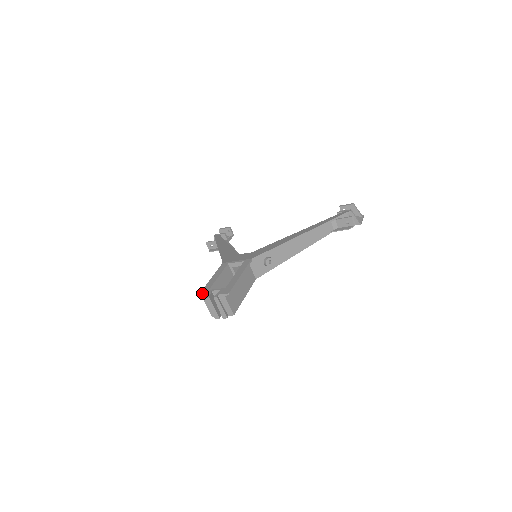
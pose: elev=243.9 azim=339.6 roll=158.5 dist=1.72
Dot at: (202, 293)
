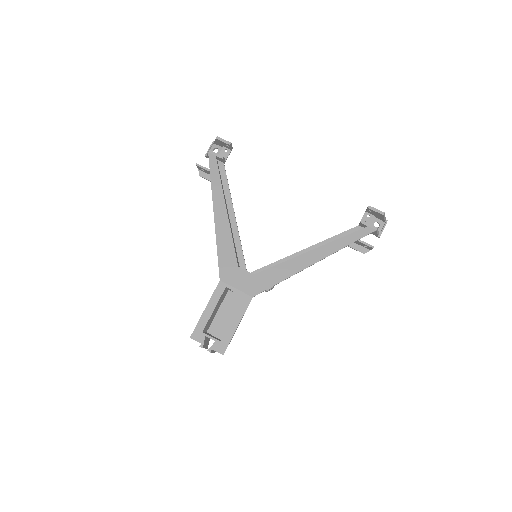
Dot at: (195, 334)
